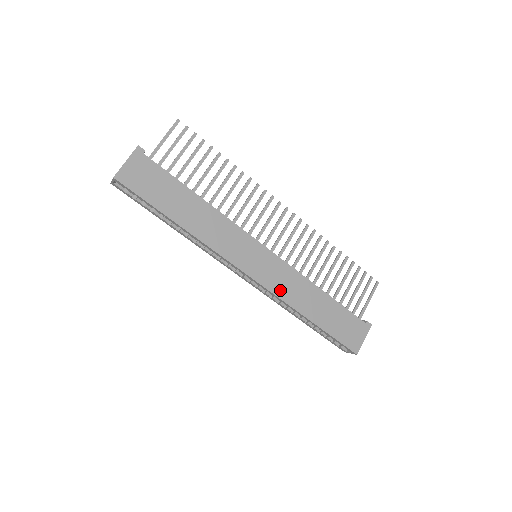
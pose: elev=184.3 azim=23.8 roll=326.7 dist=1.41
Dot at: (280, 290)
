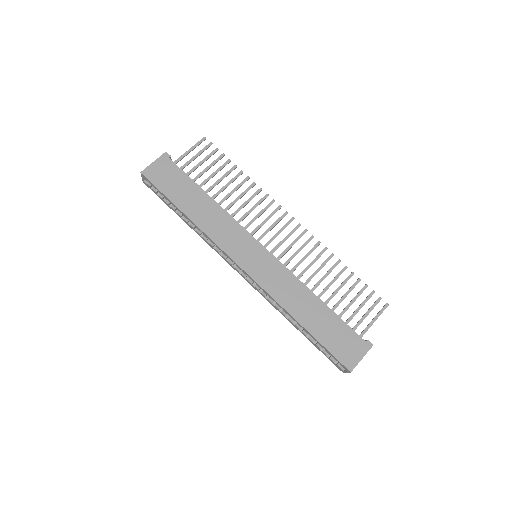
Dot at: (272, 288)
